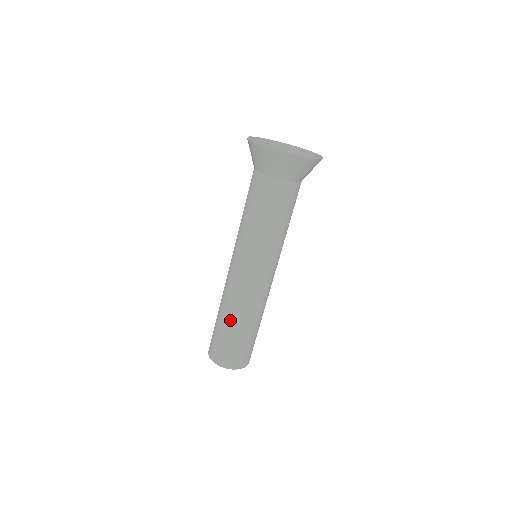
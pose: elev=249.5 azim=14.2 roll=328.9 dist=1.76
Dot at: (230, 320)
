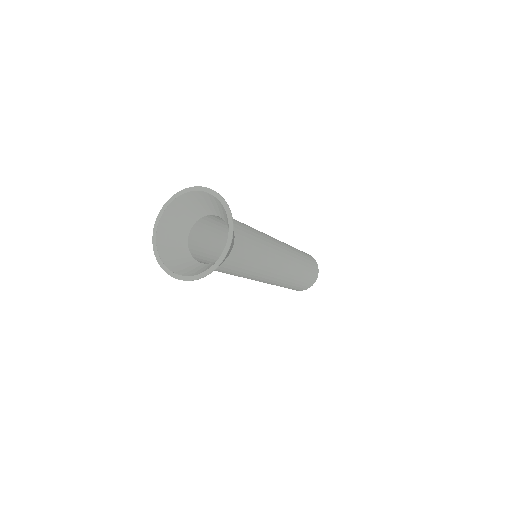
Dot at: (285, 286)
